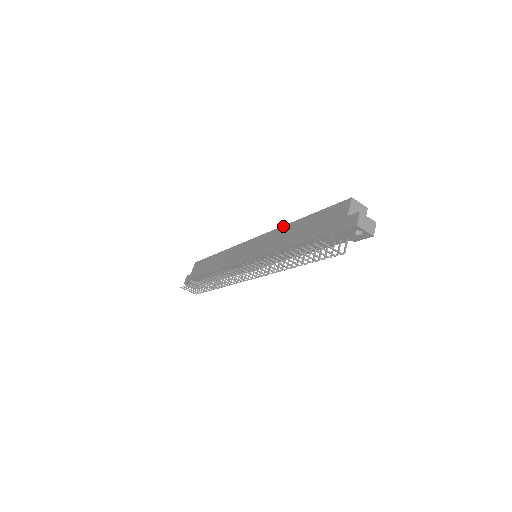
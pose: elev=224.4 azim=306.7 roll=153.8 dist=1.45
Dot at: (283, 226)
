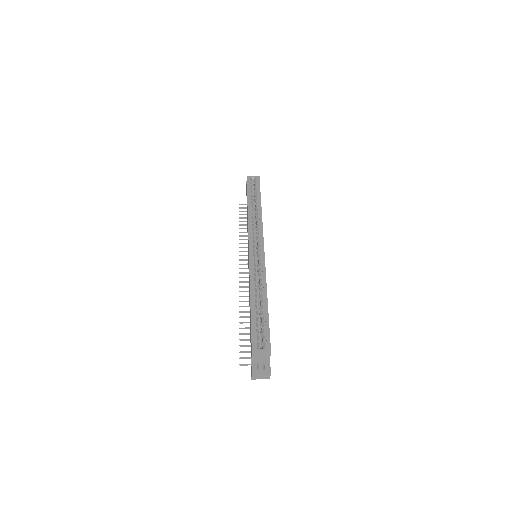
Dot at: (249, 280)
